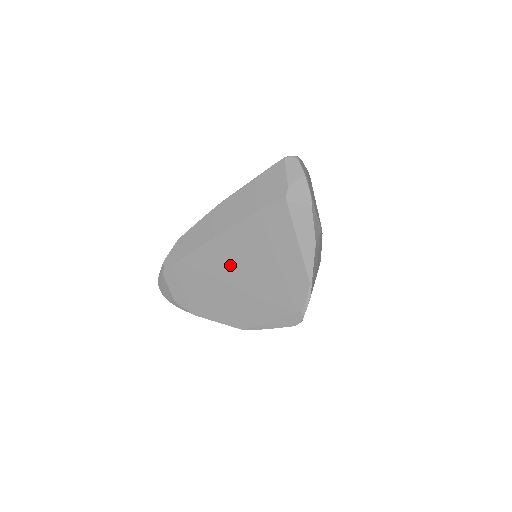
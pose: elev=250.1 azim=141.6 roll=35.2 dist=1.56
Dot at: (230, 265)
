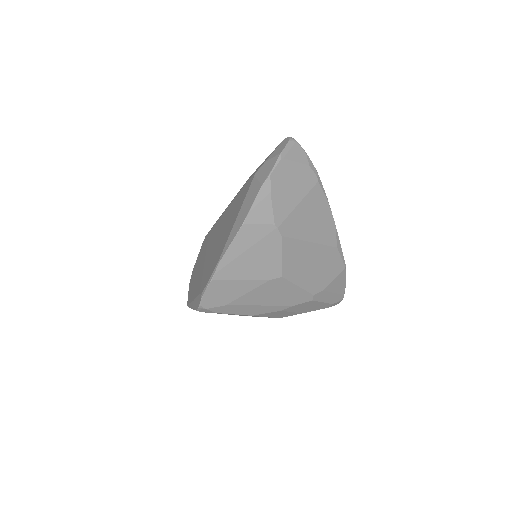
Dot at: (214, 238)
